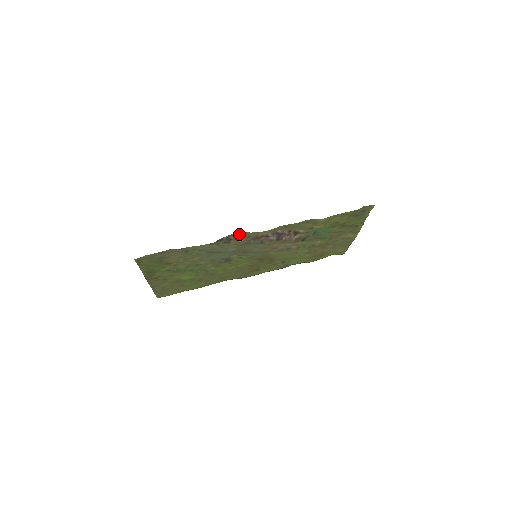
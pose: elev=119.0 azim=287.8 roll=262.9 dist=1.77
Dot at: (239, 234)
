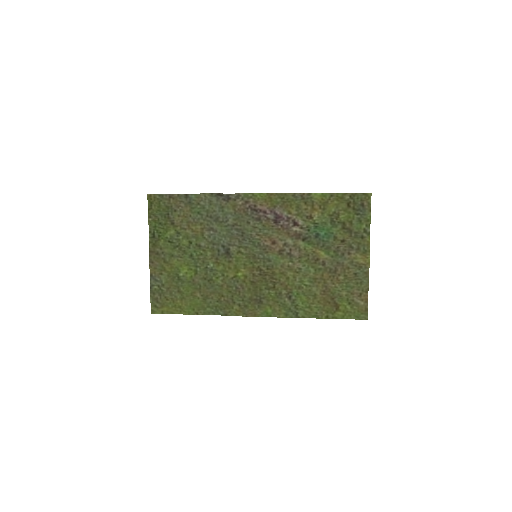
Dot at: (238, 194)
